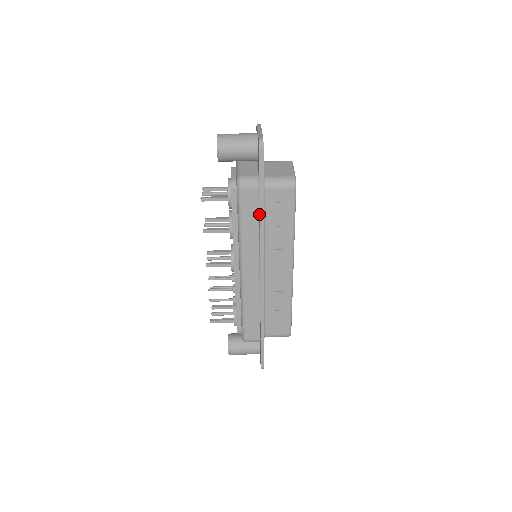
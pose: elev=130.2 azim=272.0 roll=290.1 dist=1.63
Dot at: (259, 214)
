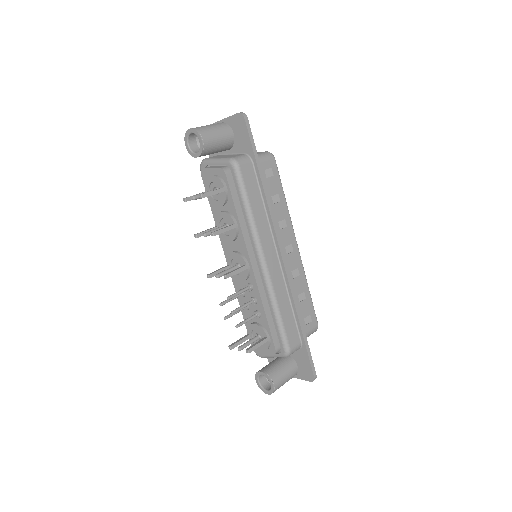
Dot at: (262, 189)
